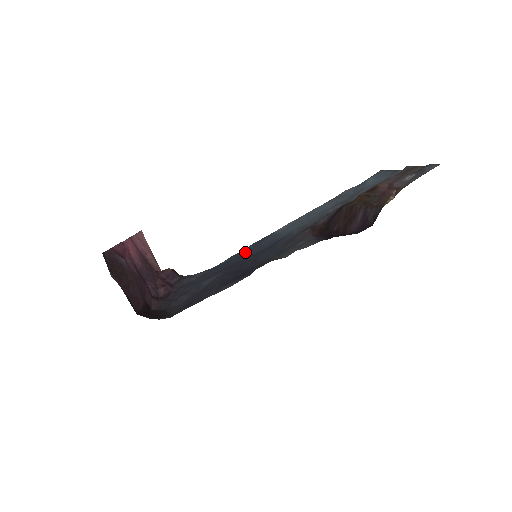
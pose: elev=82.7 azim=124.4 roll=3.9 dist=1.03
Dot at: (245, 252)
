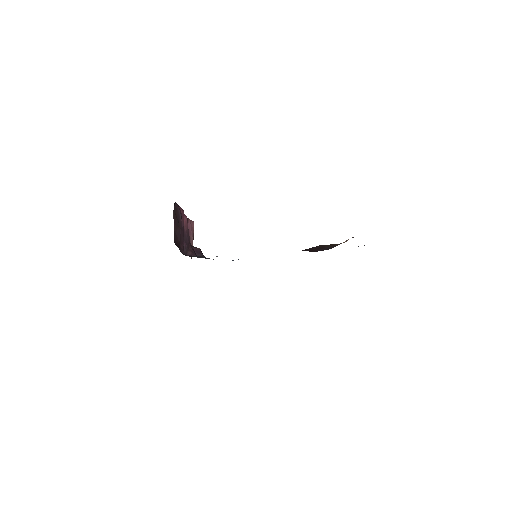
Dot at: occluded
